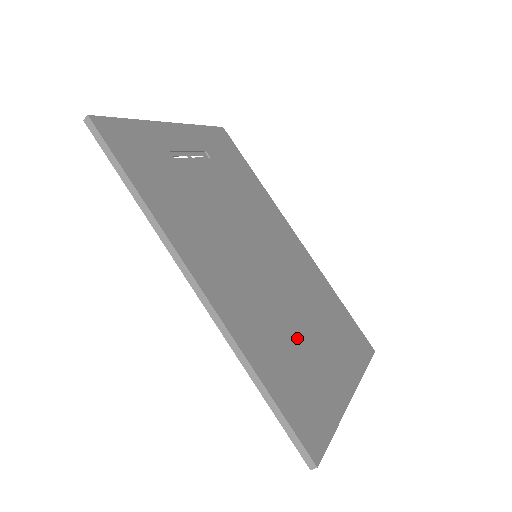
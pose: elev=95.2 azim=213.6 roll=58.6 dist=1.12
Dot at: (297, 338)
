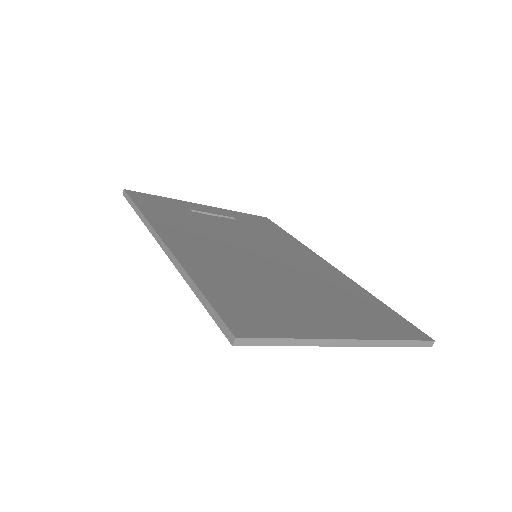
Dot at: (276, 290)
